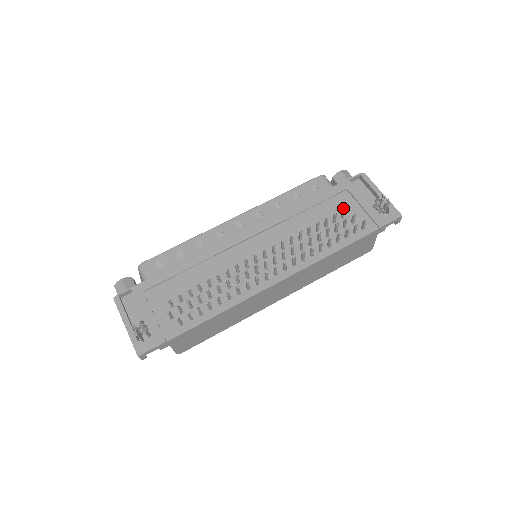
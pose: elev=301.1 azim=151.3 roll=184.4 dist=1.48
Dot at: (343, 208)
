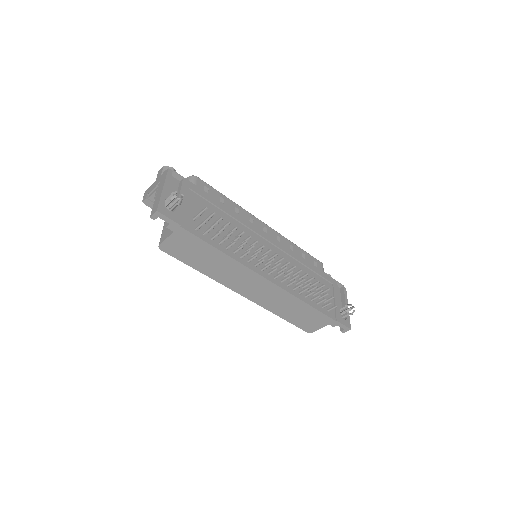
Dot at: occluded
